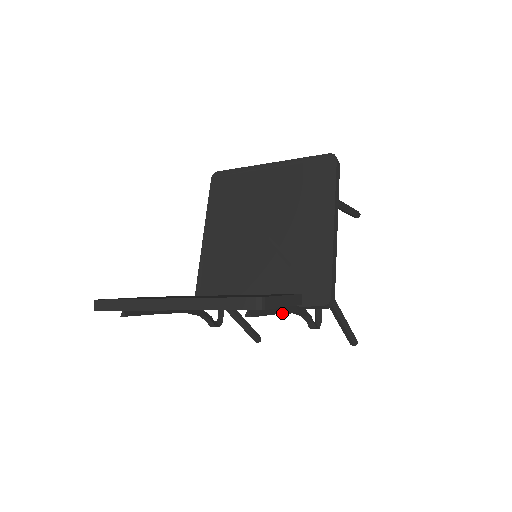
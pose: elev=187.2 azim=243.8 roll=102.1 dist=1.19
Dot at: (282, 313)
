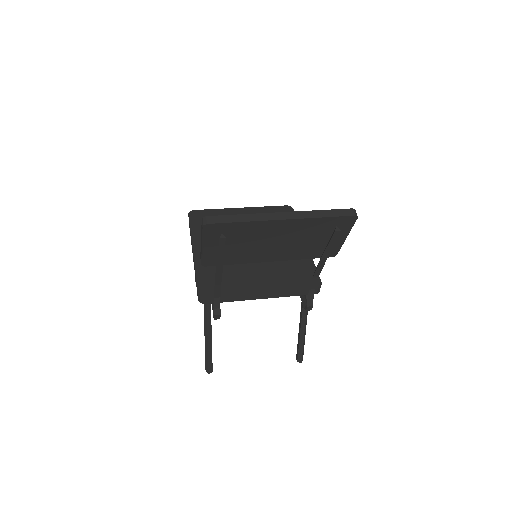
Dot at: occluded
